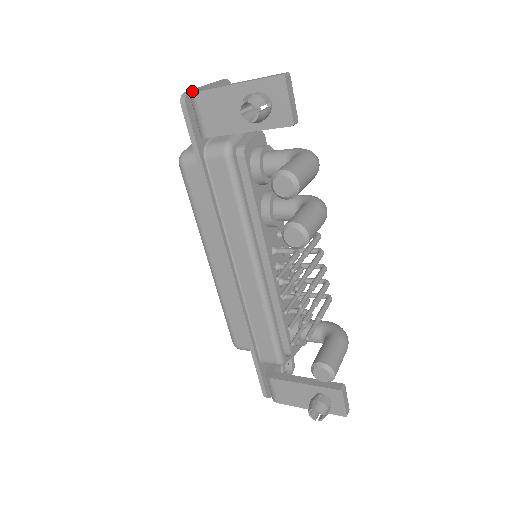
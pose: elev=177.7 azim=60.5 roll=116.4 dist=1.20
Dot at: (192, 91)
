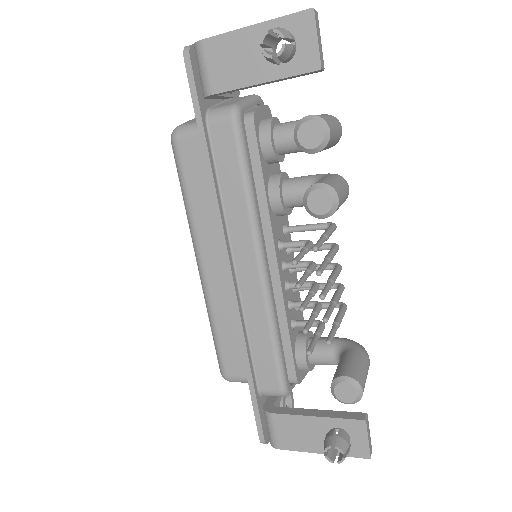
Dot at: occluded
